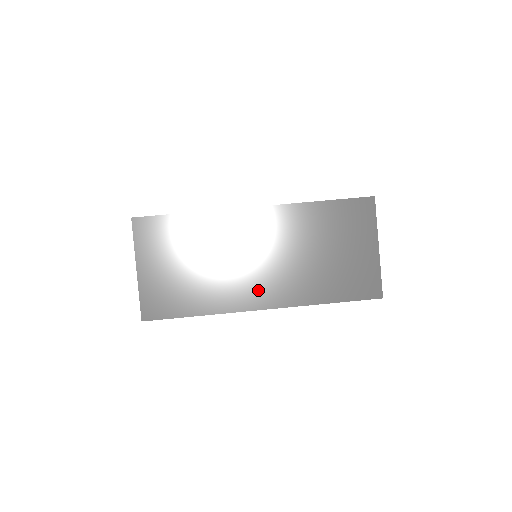
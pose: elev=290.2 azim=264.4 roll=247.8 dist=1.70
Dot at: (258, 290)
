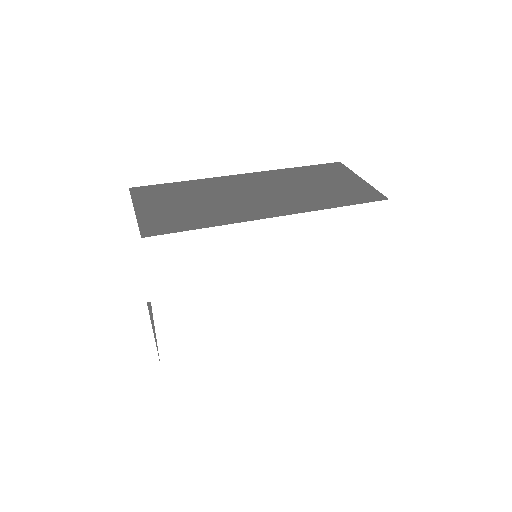
Dot at: (264, 208)
